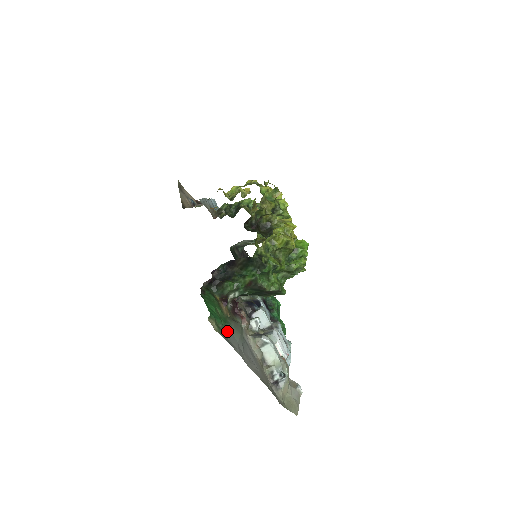
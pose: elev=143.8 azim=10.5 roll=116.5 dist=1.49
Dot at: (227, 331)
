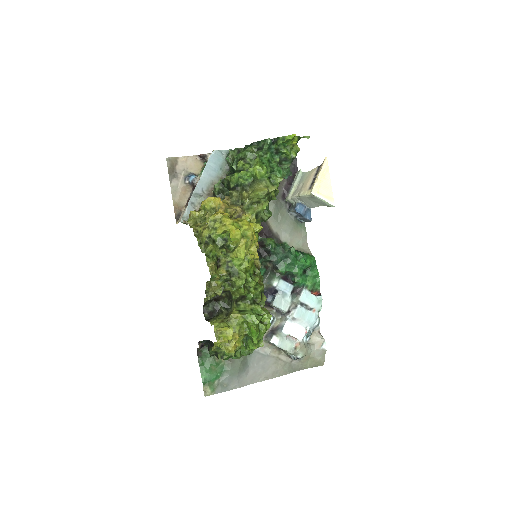
Dot at: (224, 379)
